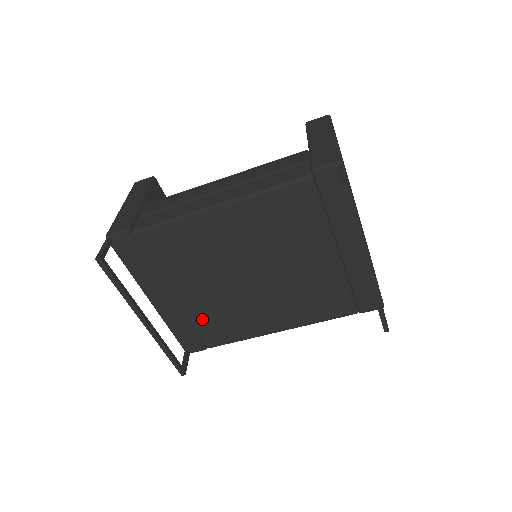
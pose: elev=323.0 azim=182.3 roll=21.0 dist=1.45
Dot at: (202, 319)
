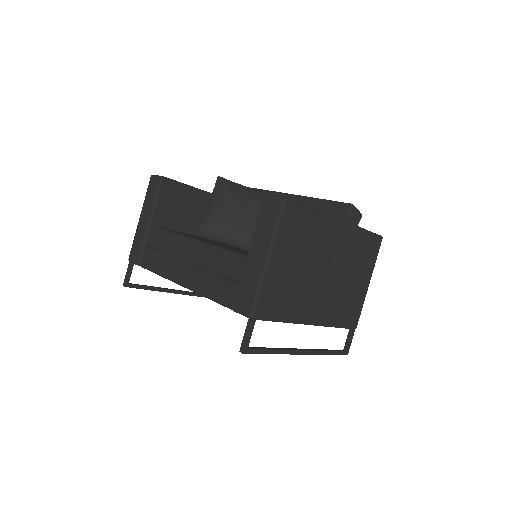
Dot at: occluded
